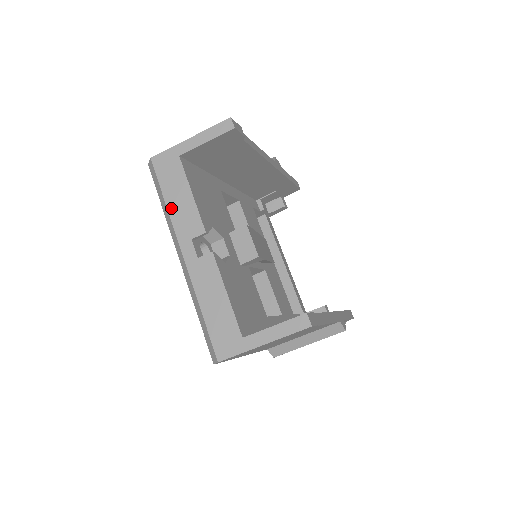
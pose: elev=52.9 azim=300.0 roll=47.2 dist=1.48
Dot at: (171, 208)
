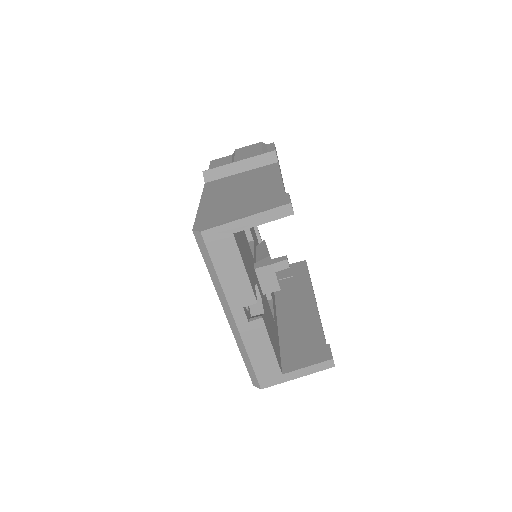
Dot at: (223, 281)
